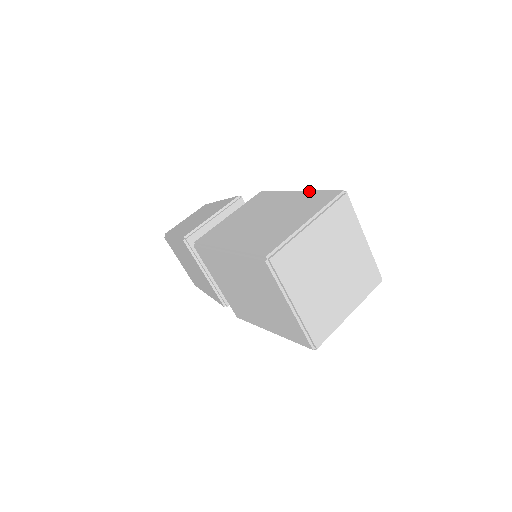
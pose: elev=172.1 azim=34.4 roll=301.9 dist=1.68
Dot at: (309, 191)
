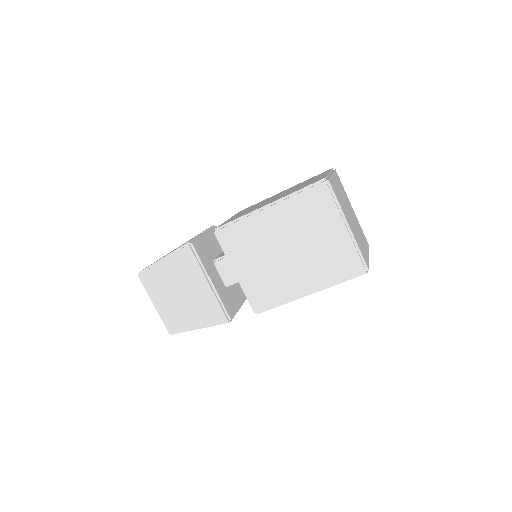
Dot at: occluded
